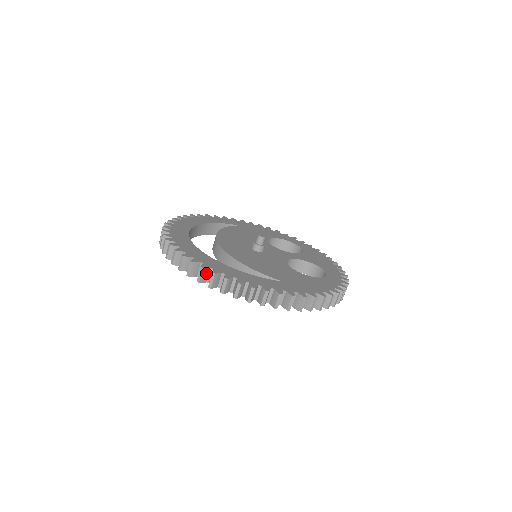
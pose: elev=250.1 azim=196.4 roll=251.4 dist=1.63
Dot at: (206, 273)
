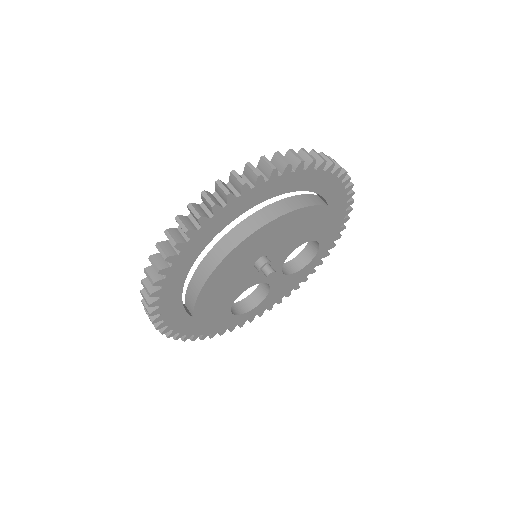
Dot at: occluded
